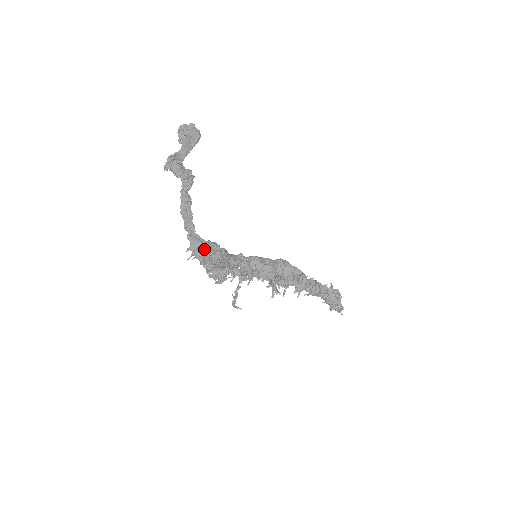
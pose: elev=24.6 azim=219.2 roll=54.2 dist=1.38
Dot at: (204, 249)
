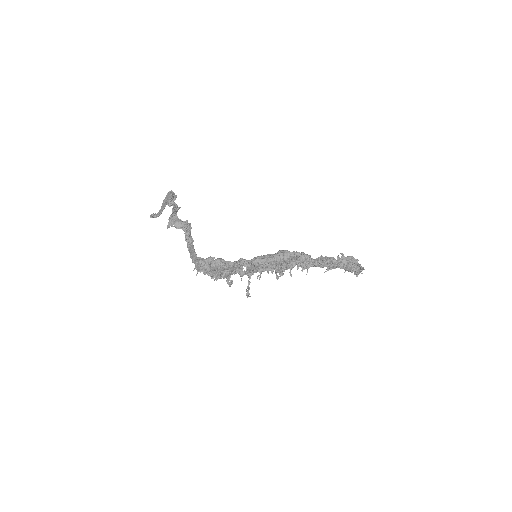
Dot at: (204, 264)
